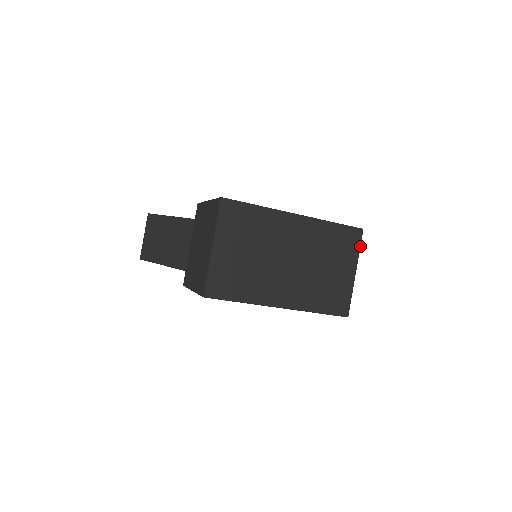
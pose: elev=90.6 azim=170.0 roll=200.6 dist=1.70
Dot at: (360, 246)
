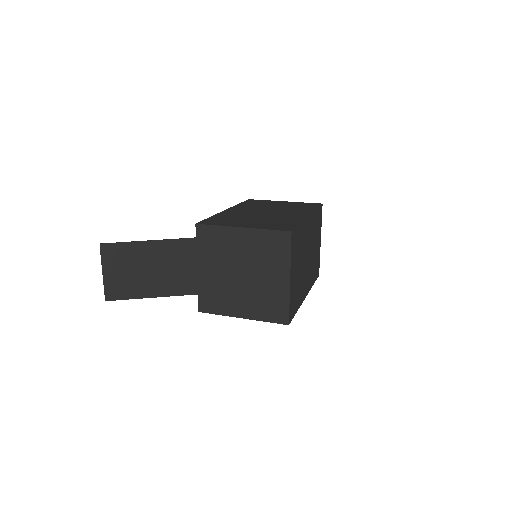
Dot at: occluded
